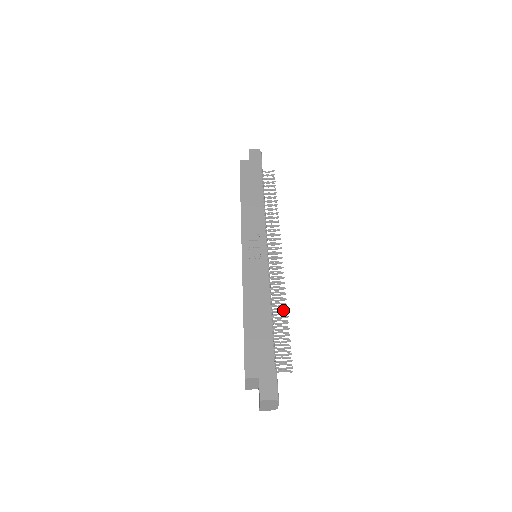
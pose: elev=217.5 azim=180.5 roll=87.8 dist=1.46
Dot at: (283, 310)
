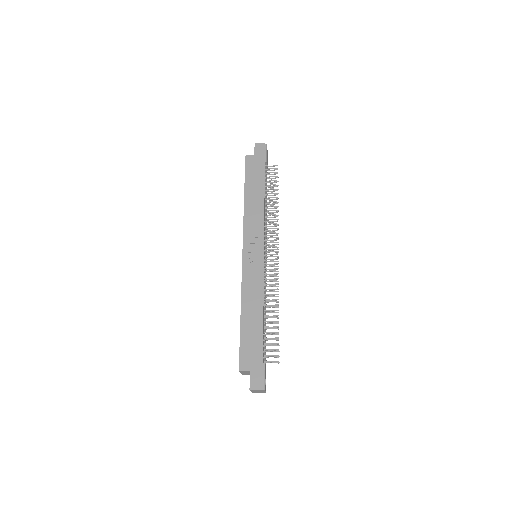
Dot at: (275, 310)
